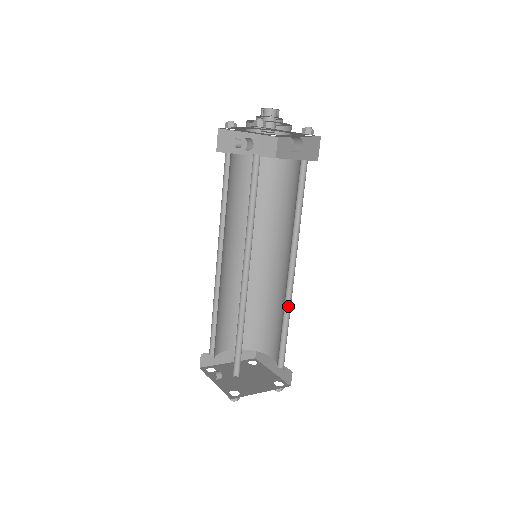
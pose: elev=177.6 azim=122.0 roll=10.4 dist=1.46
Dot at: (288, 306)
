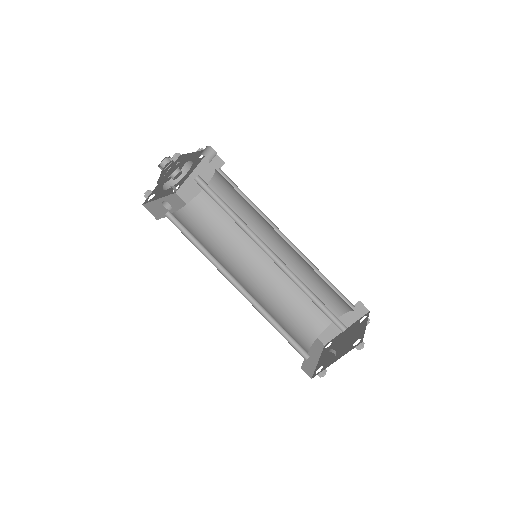
Dot at: occluded
